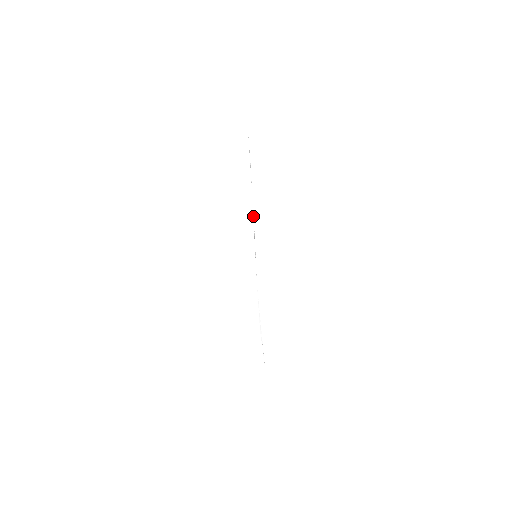
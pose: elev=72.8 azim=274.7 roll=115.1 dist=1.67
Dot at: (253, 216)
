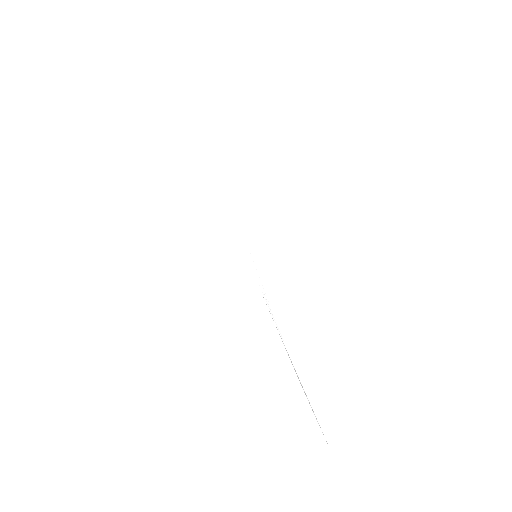
Dot at: occluded
